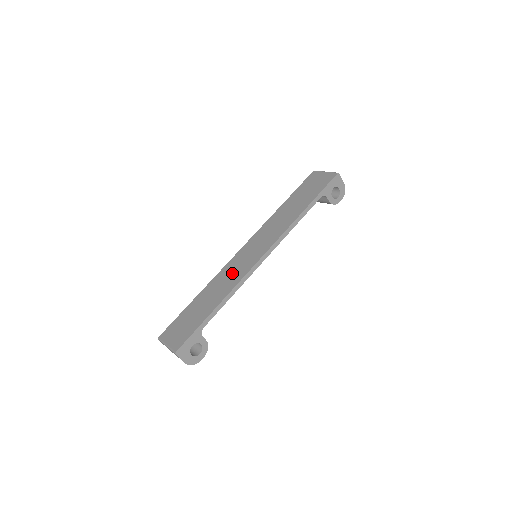
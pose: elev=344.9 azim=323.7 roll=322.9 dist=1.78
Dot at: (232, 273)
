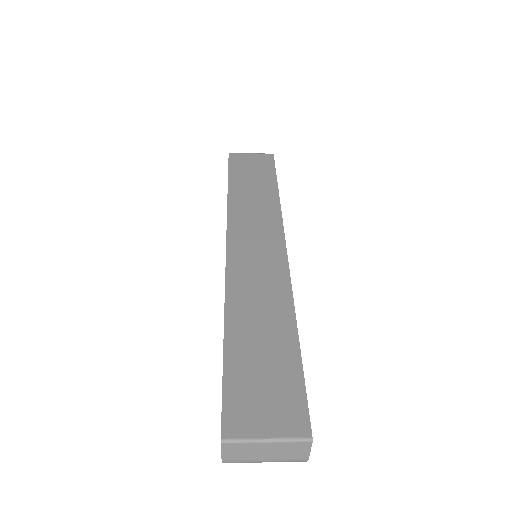
Dot at: (259, 281)
